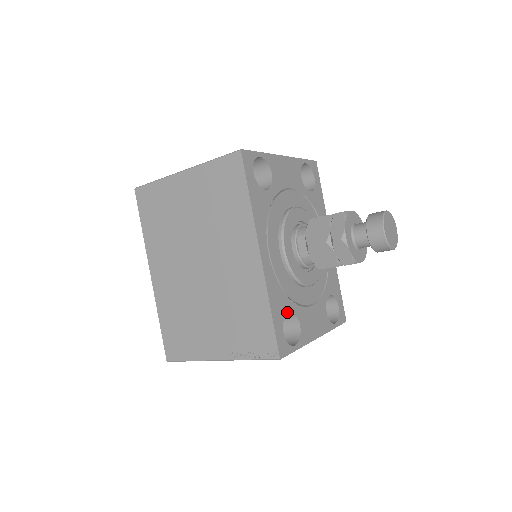
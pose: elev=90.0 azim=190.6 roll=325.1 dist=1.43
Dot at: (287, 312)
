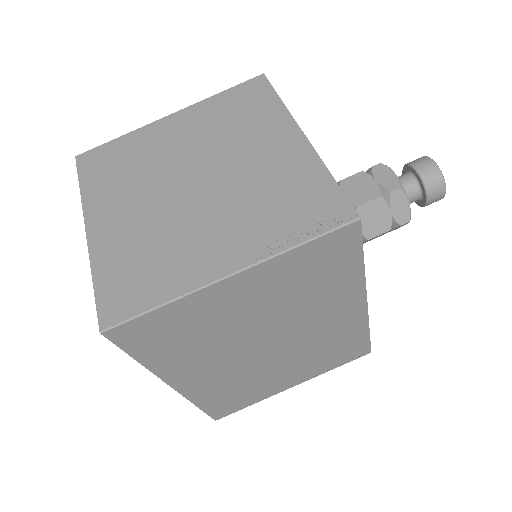
Dot at: occluded
